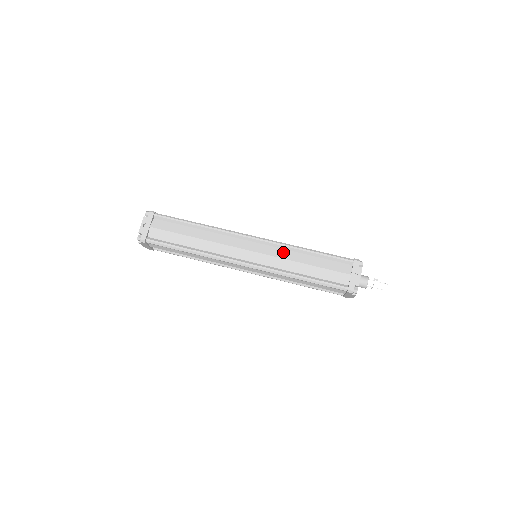
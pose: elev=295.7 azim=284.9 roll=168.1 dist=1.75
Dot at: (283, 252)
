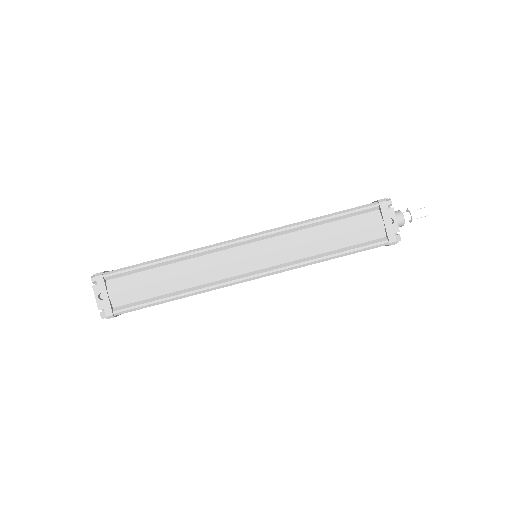
Dot at: (289, 238)
